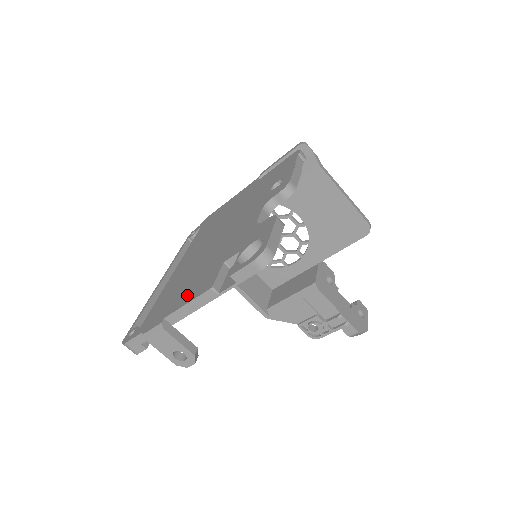
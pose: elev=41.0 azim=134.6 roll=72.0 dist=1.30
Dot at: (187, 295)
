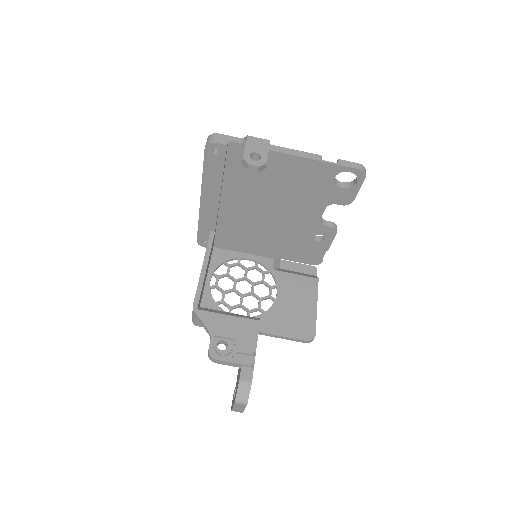
Dot at: occluded
